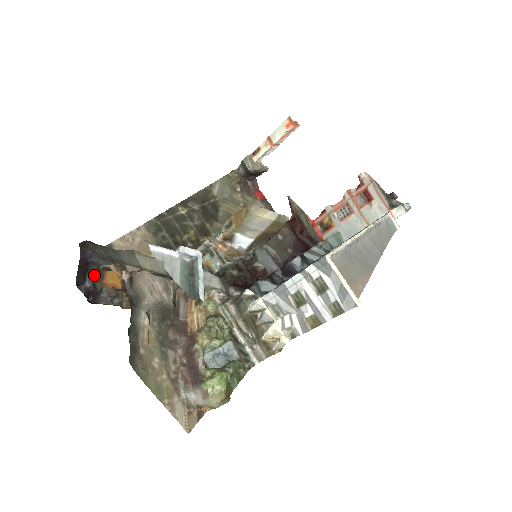
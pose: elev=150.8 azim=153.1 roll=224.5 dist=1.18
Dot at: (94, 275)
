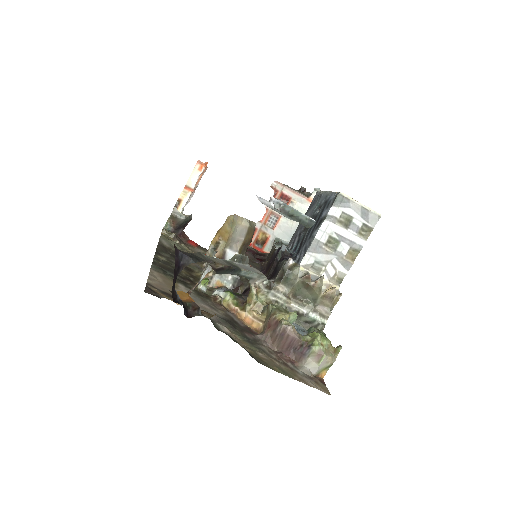
Dot at: occluded
